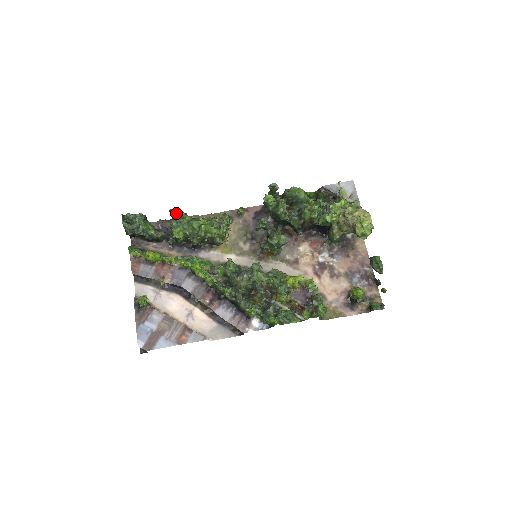
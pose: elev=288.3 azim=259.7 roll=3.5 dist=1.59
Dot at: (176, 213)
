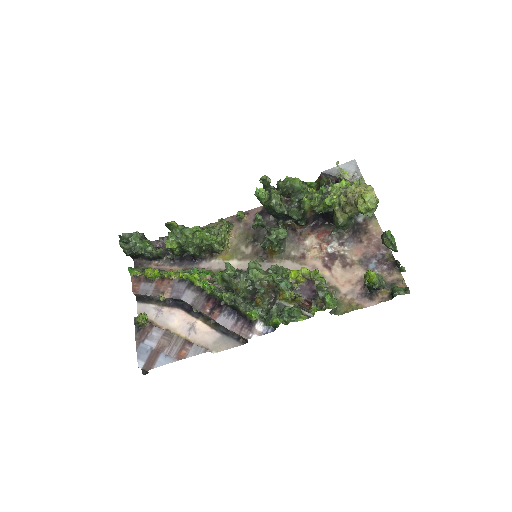
Dot at: occluded
